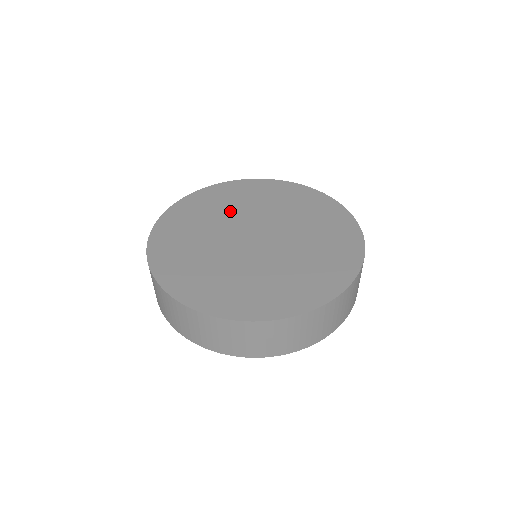
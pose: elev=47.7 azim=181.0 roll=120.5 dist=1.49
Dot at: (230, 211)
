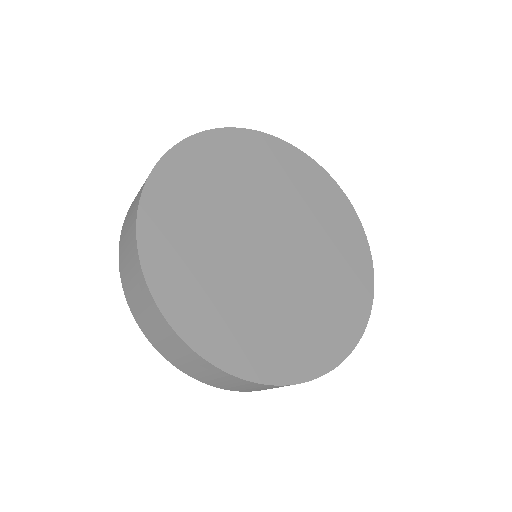
Dot at: (237, 191)
